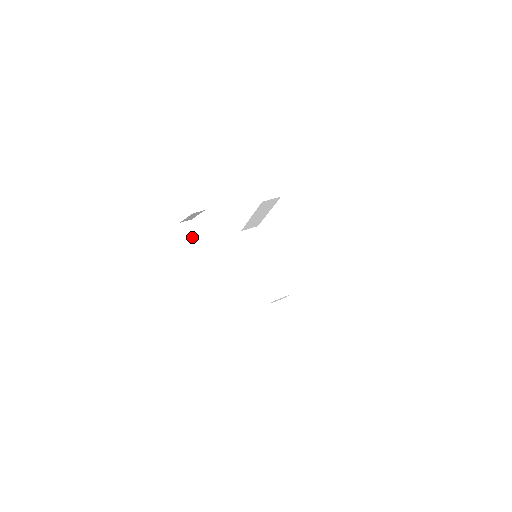
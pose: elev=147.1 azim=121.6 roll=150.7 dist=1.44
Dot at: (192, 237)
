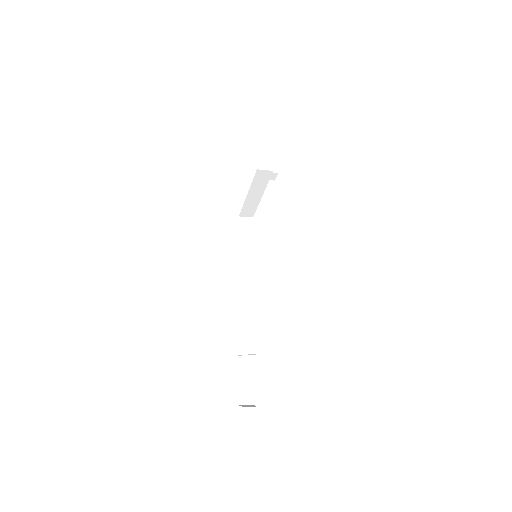
Dot at: (251, 406)
